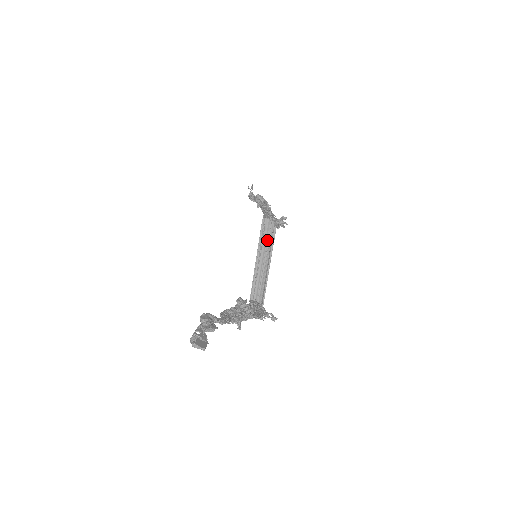
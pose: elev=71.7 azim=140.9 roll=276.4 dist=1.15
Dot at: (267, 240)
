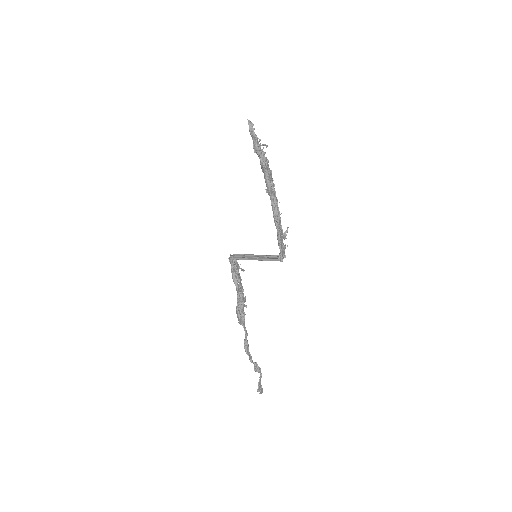
Dot at: (272, 258)
